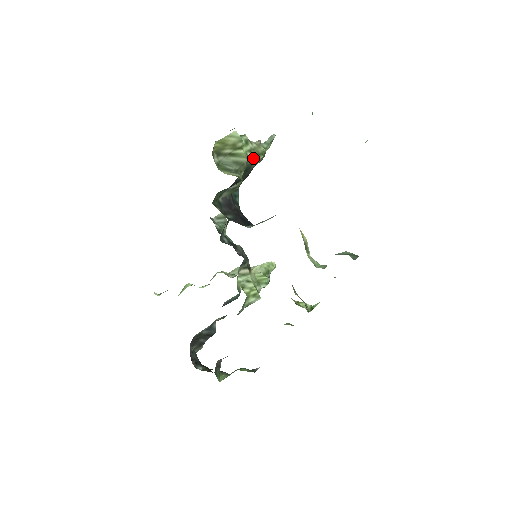
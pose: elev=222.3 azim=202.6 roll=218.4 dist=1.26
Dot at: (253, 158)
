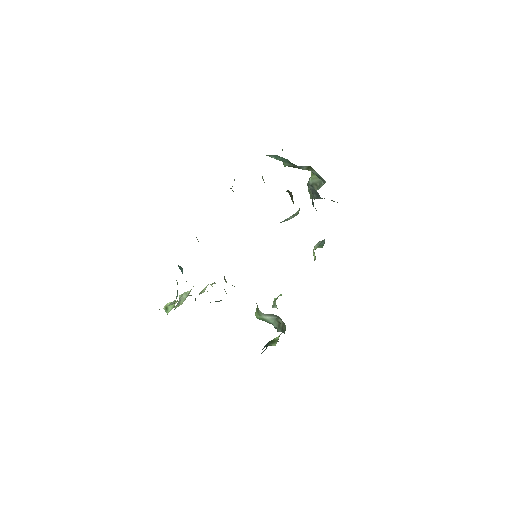
Dot at: occluded
